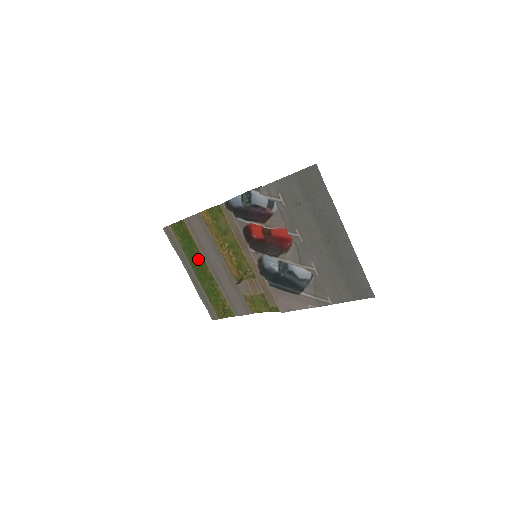
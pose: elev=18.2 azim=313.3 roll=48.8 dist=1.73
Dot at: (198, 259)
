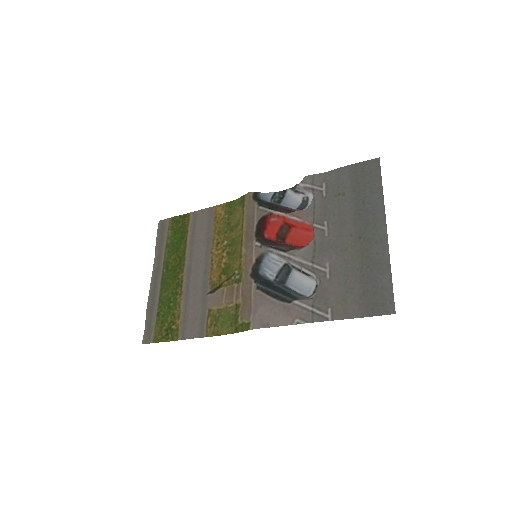
Dot at: (178, 258)
